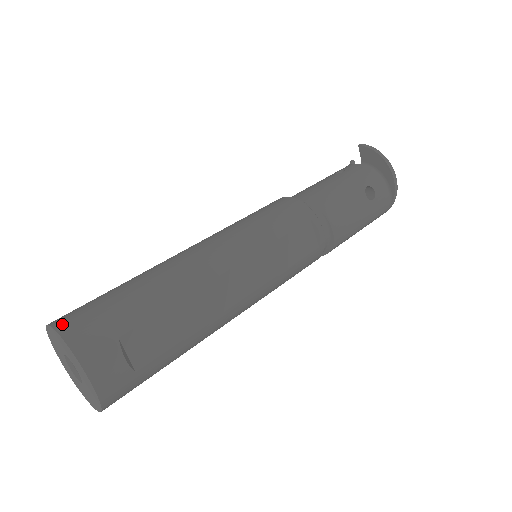
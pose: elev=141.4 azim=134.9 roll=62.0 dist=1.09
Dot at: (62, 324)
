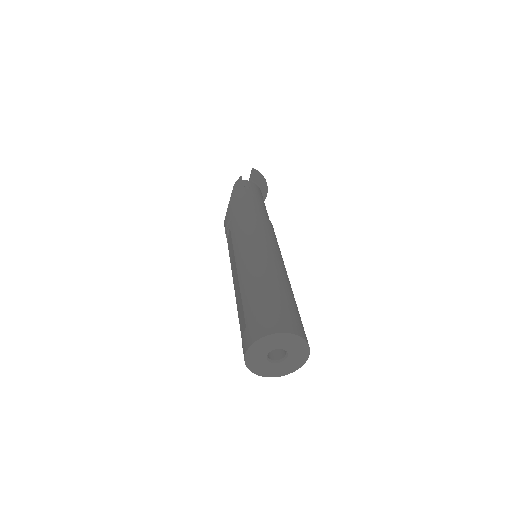
Dot at: (291, 329)
